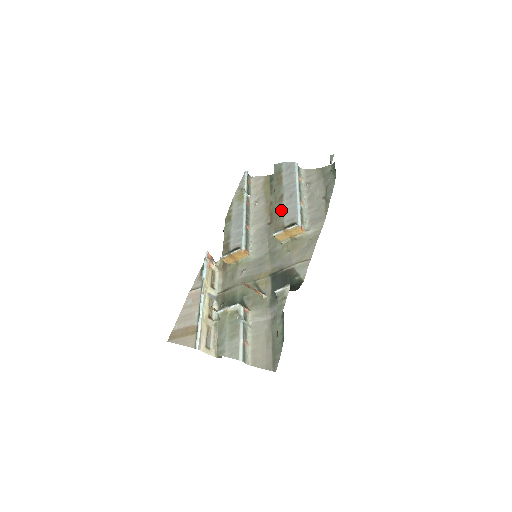
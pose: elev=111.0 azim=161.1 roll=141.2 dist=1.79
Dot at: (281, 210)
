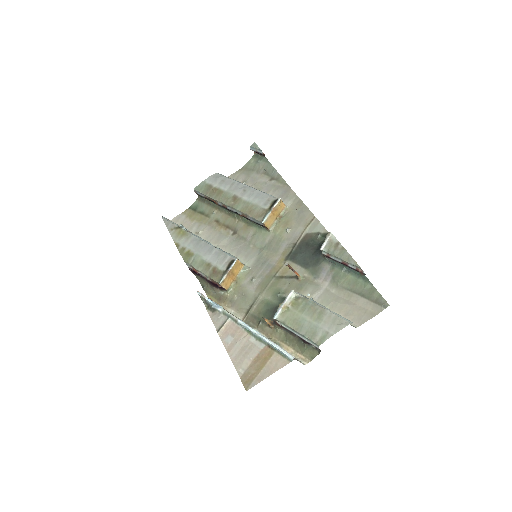
Dot at: (247, 204)
